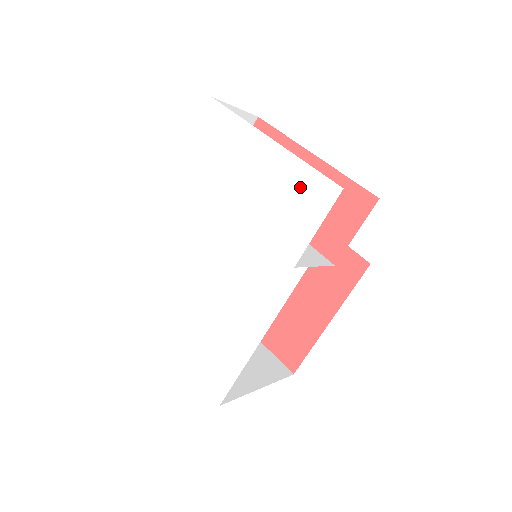
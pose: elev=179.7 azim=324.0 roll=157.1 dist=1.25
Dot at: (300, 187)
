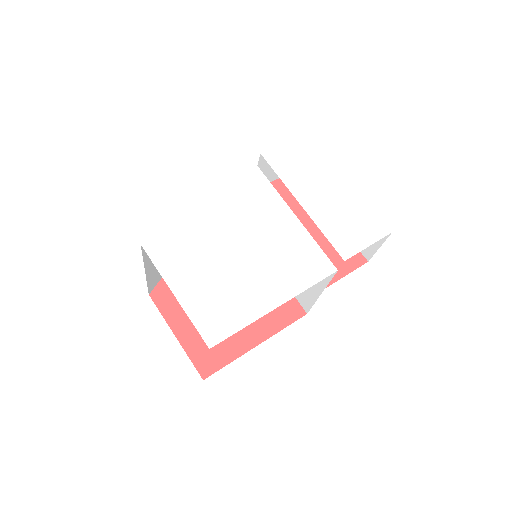
Dot at: (362, 217)
